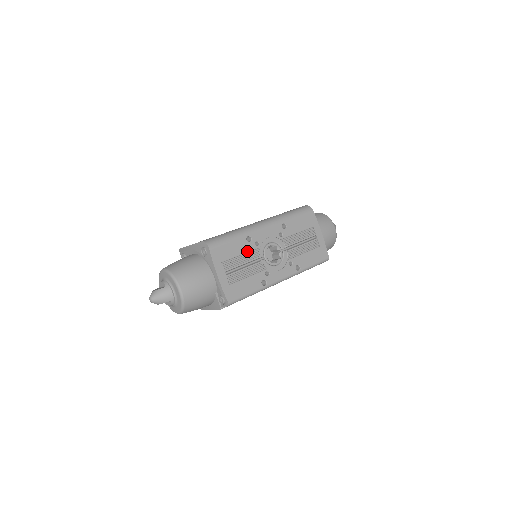
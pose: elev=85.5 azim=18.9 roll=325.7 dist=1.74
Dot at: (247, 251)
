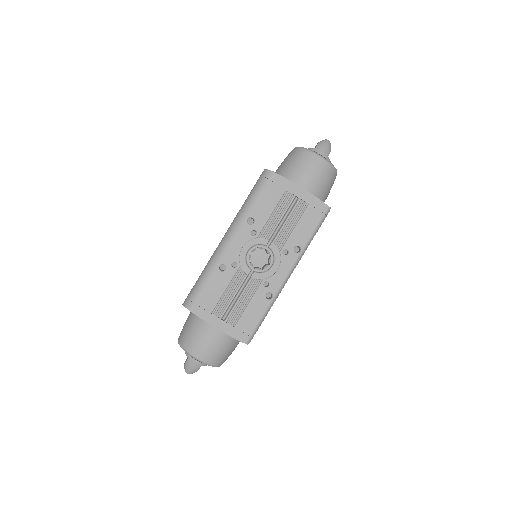
Dot at: (229, 281)
